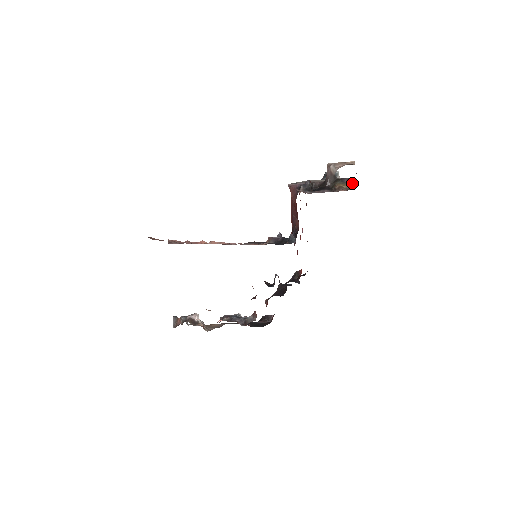
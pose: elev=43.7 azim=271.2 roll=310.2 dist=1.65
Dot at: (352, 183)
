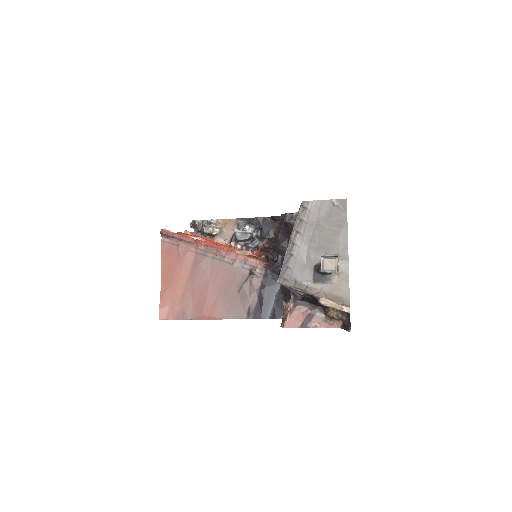
Dot at: (344, 327)
